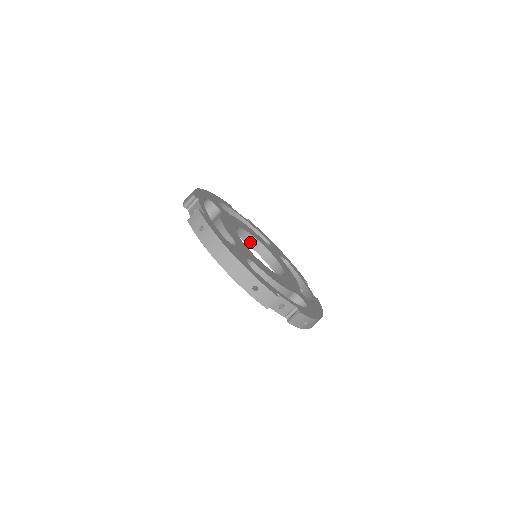
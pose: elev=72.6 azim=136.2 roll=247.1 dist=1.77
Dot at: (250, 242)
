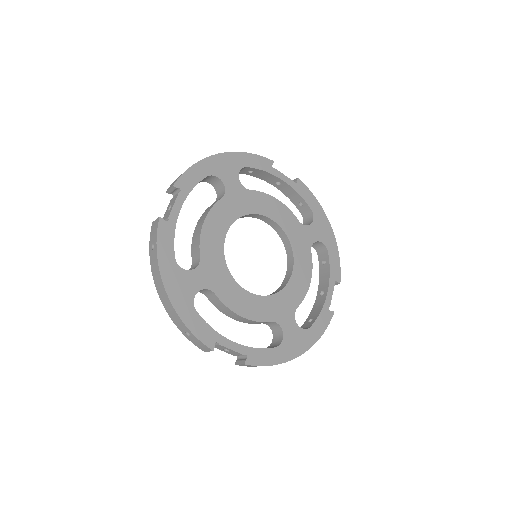
Dot at: occluded
